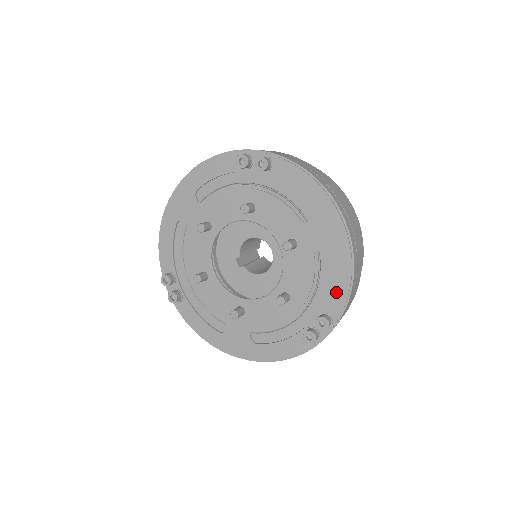
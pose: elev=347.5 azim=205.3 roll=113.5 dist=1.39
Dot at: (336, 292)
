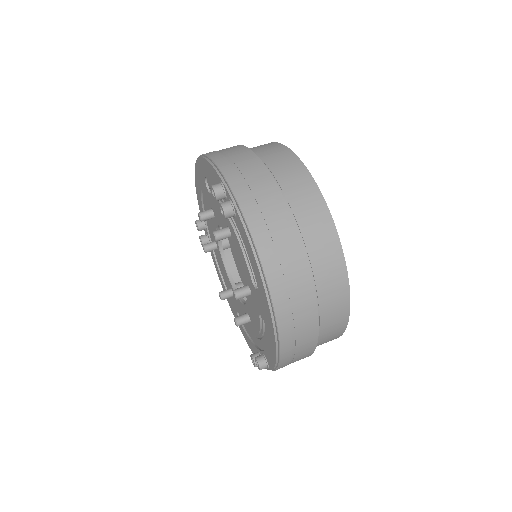
Dot at: (269, 354)
